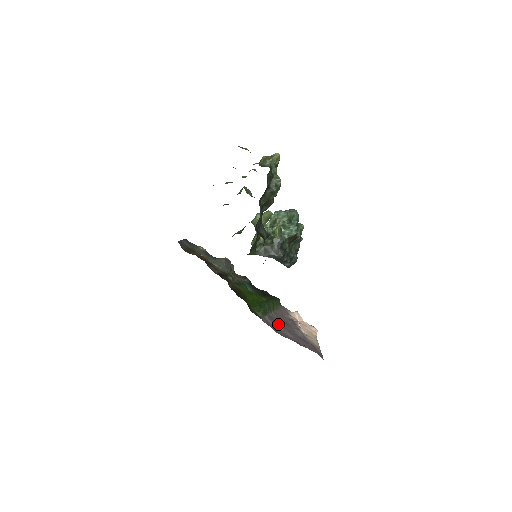
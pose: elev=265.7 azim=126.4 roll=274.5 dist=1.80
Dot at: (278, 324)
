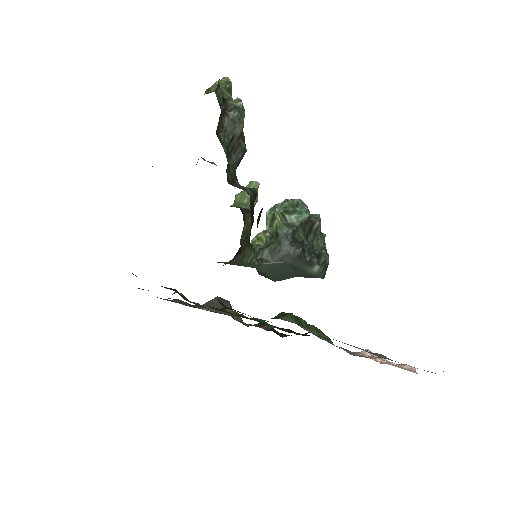
Dot at: occluded
